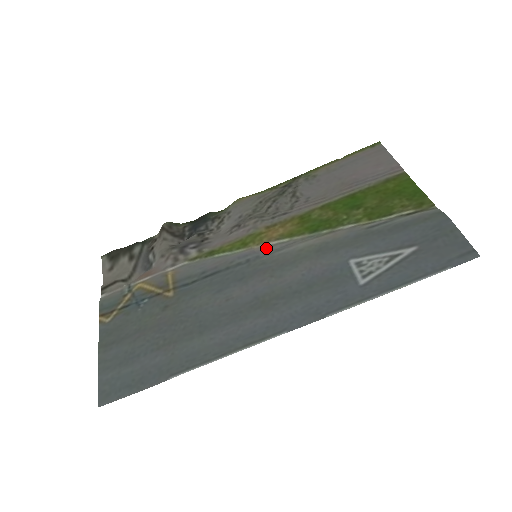
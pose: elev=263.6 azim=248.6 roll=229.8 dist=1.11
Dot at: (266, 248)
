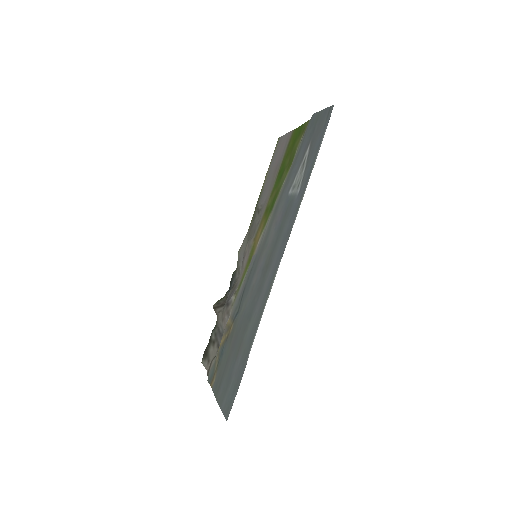
Dot at: (258, 246)
